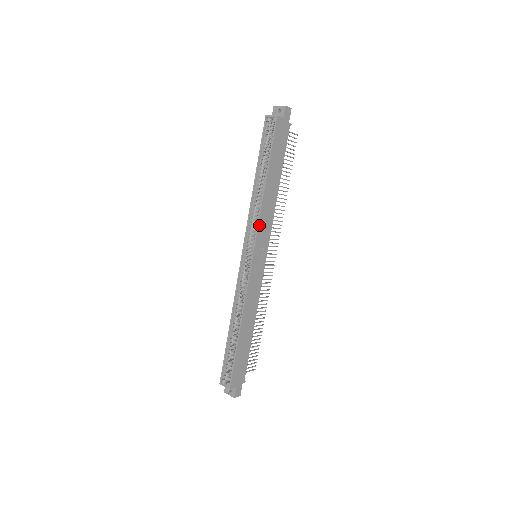
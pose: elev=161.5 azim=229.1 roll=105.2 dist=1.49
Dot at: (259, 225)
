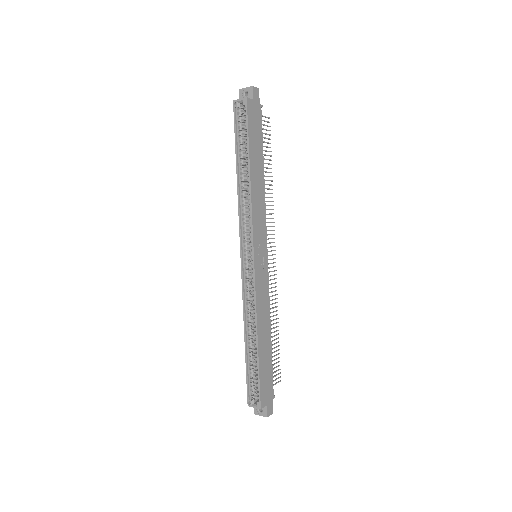
Dot at: (253, 221)
